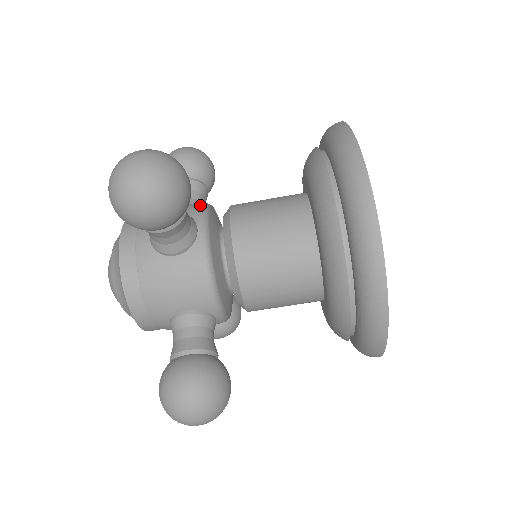
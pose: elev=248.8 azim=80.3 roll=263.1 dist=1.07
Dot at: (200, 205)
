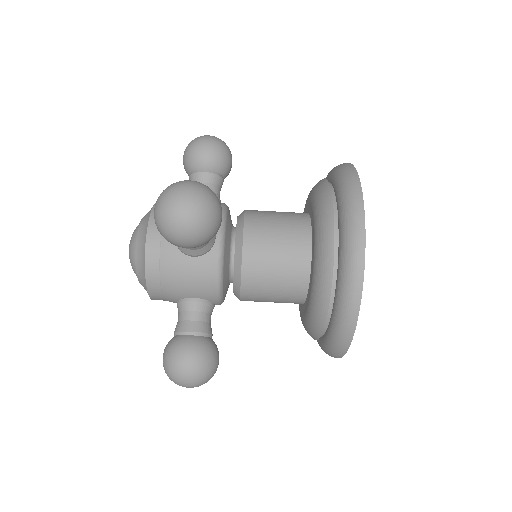
Dot at: occluded
